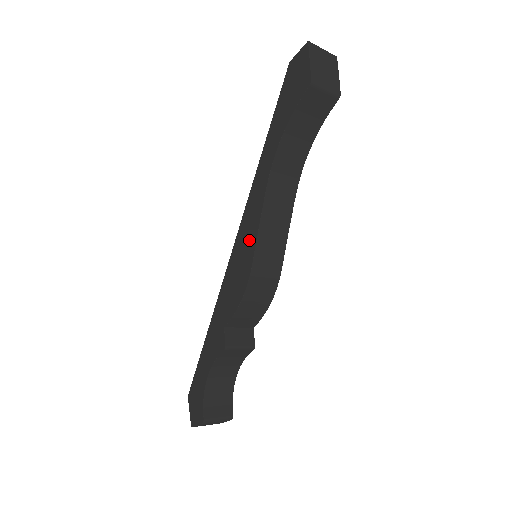
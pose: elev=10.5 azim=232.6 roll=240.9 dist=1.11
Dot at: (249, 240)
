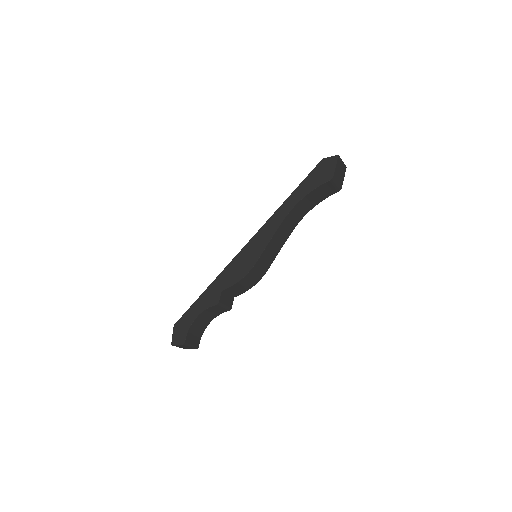
Dot at: (259, 246)
